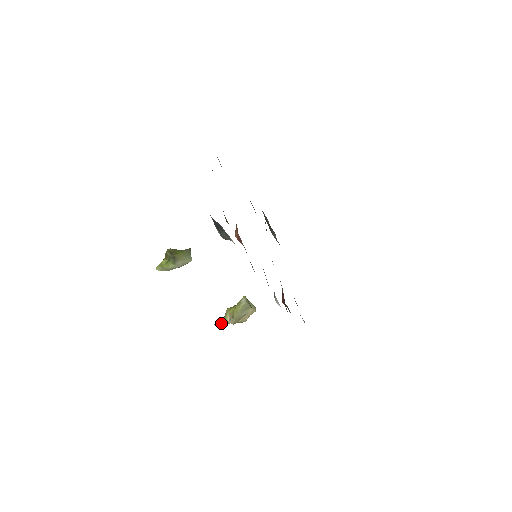
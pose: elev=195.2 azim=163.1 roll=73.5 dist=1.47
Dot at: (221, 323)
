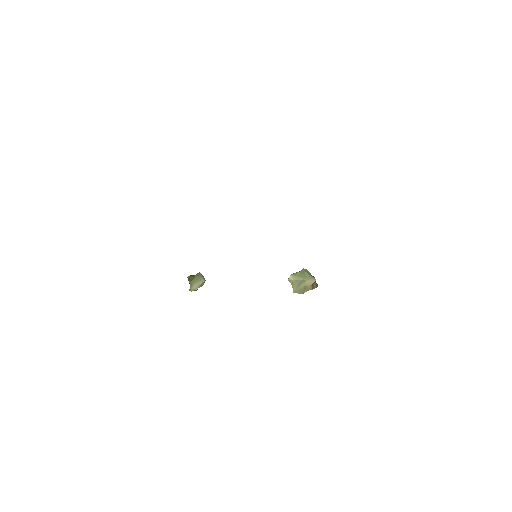
Dot at: occluded
